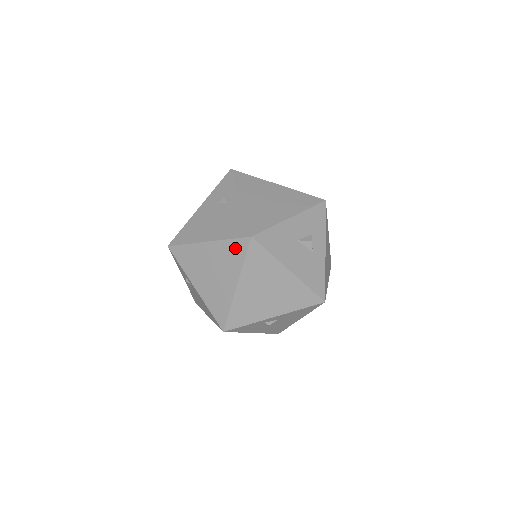
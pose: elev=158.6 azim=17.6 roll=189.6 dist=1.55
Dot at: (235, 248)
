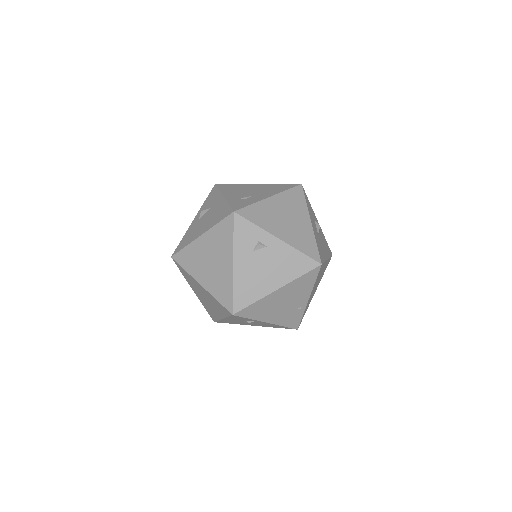
Dot at: (307, 279)
